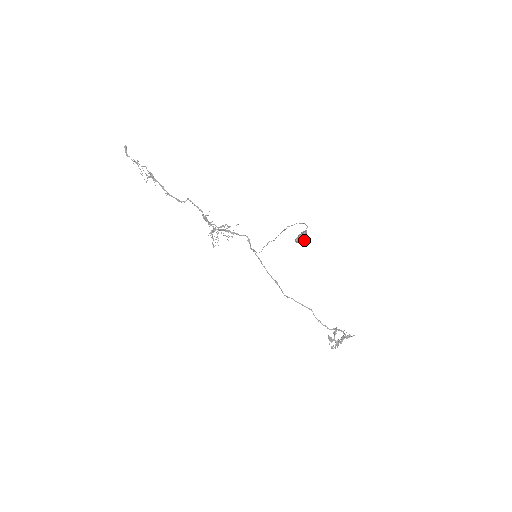
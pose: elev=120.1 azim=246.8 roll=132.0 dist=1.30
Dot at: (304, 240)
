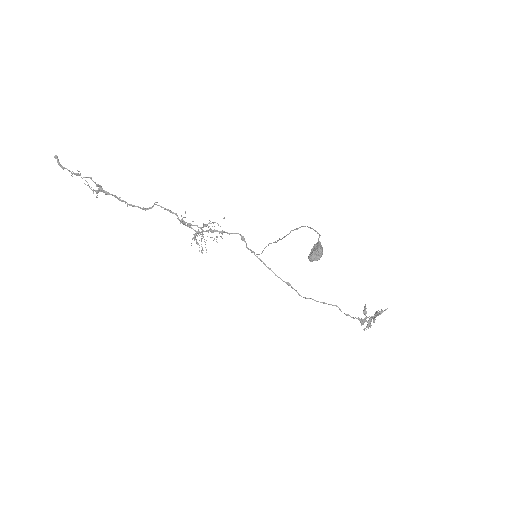
Dot at: (320, 257)
